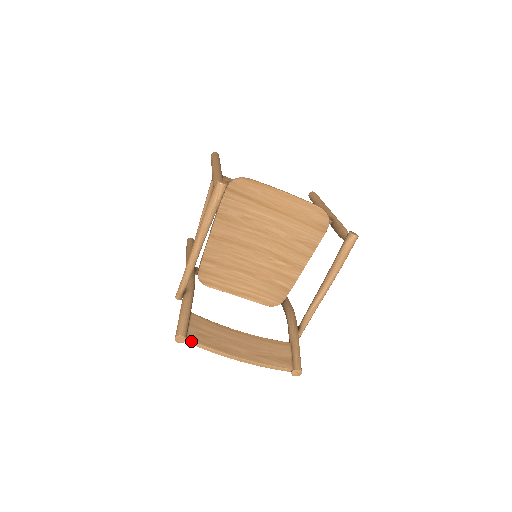
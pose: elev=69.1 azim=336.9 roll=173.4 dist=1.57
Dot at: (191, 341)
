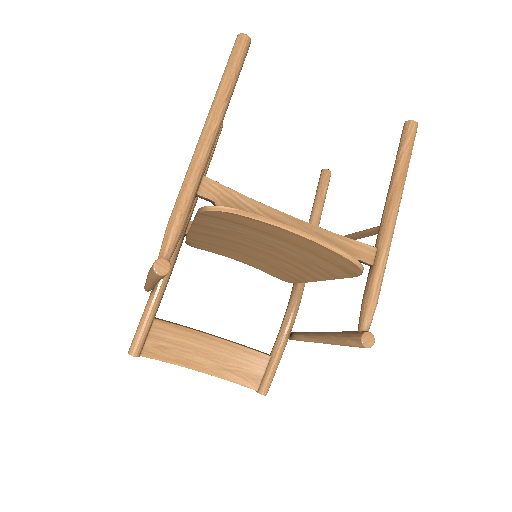
Dot at: (146, 357)
